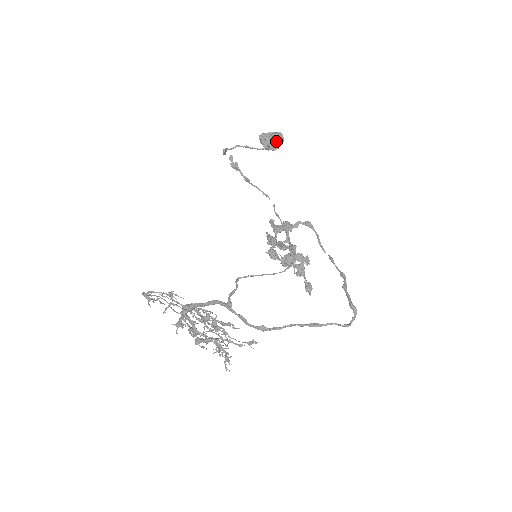
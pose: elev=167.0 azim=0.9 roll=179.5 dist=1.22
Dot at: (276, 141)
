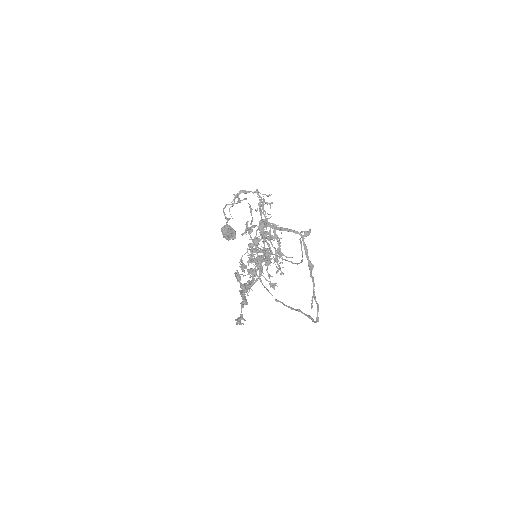
Dot at: (235, 234)
